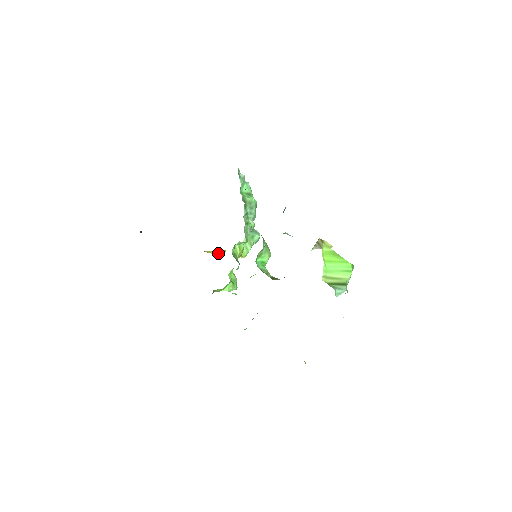
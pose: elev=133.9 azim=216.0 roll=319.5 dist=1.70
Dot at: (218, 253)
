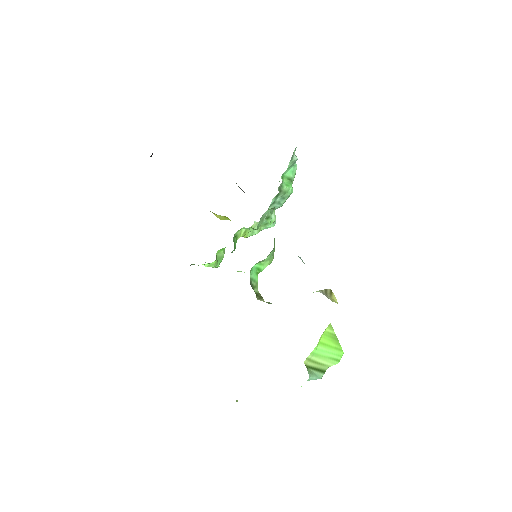
Dot at: (221, 218)
